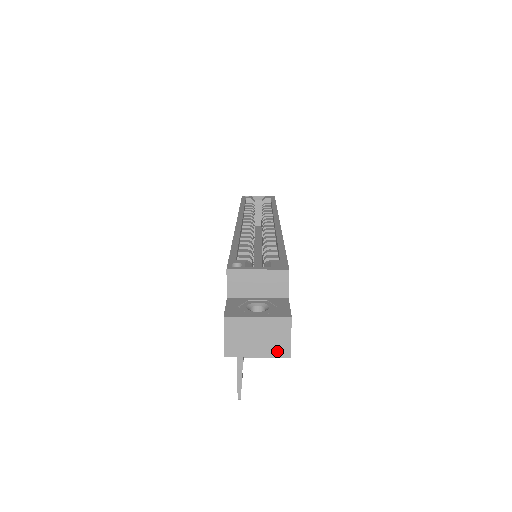
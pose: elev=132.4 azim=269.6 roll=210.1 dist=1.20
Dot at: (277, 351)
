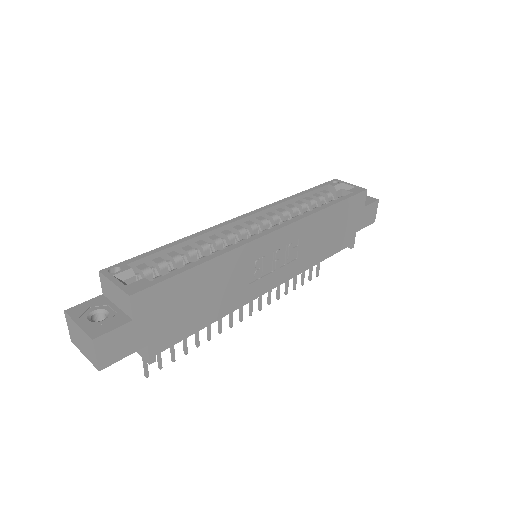
Dot at: (92, 360)
